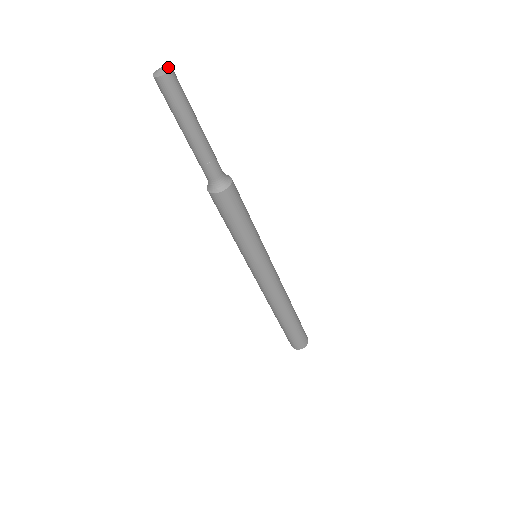
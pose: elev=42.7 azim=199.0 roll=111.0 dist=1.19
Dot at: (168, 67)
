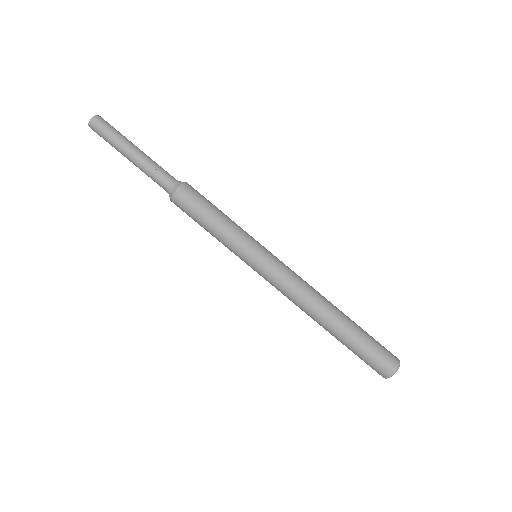
Dot at: occluded
